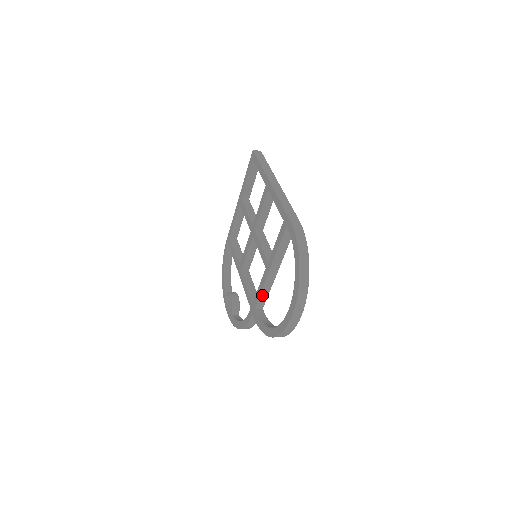
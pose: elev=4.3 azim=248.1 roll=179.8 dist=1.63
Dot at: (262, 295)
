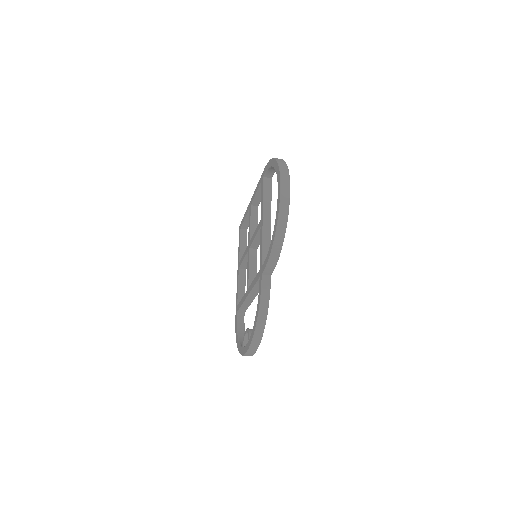
Dot at: (264, 248)
